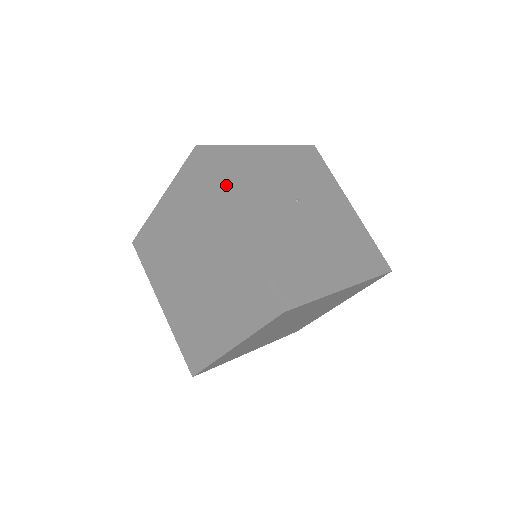
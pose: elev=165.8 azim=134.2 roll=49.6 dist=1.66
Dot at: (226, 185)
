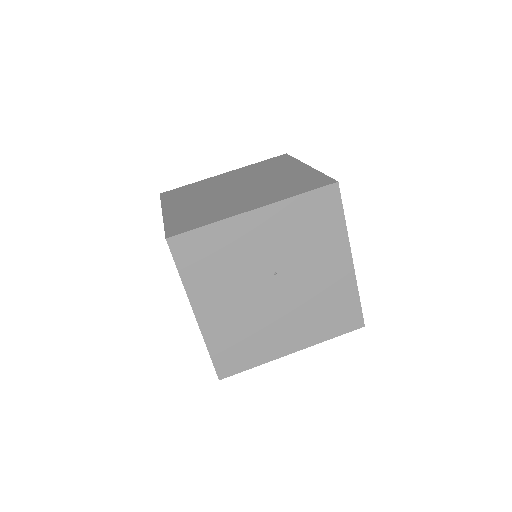
Dot at: (192, 277)
